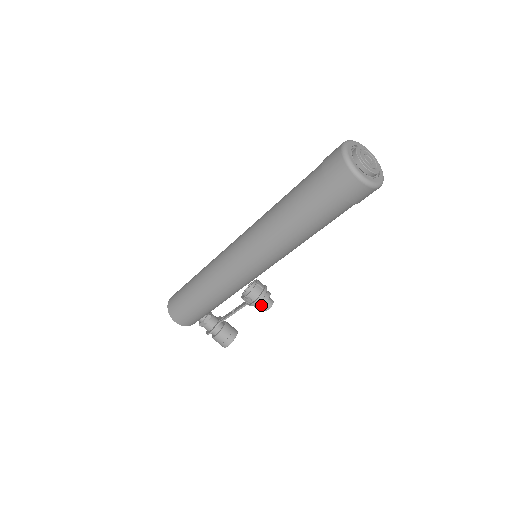
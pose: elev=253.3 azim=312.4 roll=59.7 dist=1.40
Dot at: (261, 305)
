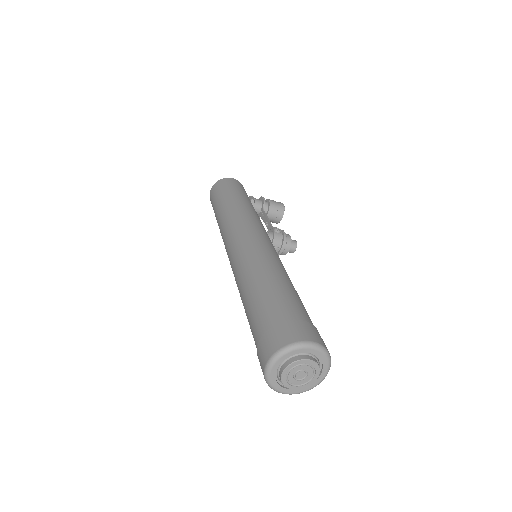
Dot at: occluded
